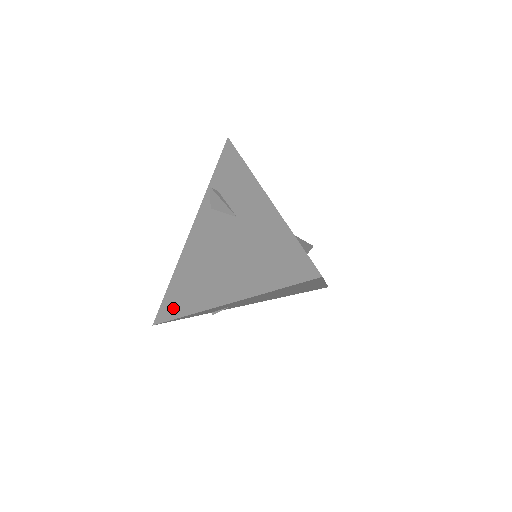
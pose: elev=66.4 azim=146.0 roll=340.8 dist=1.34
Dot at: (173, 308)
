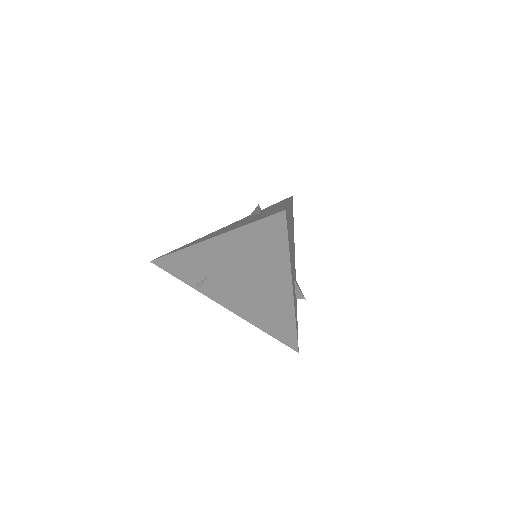
Dot at: (173, 251)
